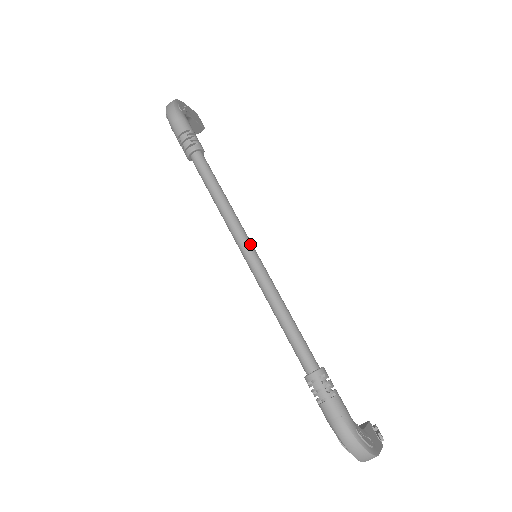
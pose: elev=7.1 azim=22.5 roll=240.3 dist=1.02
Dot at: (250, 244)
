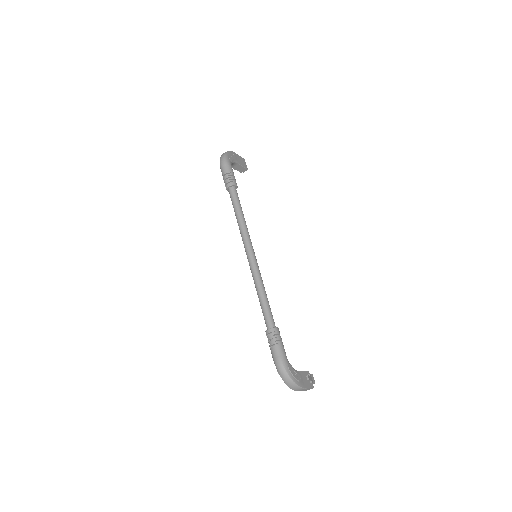
Dot at: (251, 248)
